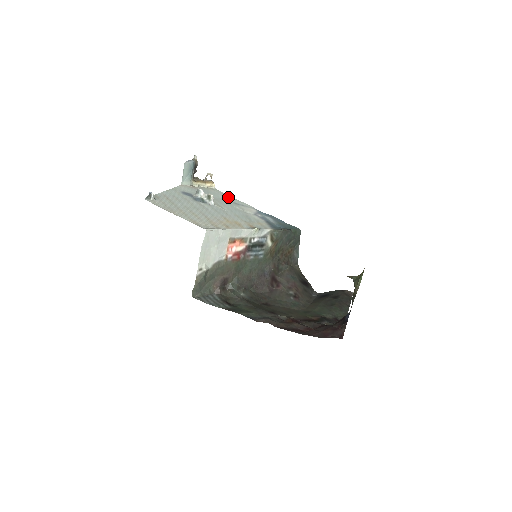
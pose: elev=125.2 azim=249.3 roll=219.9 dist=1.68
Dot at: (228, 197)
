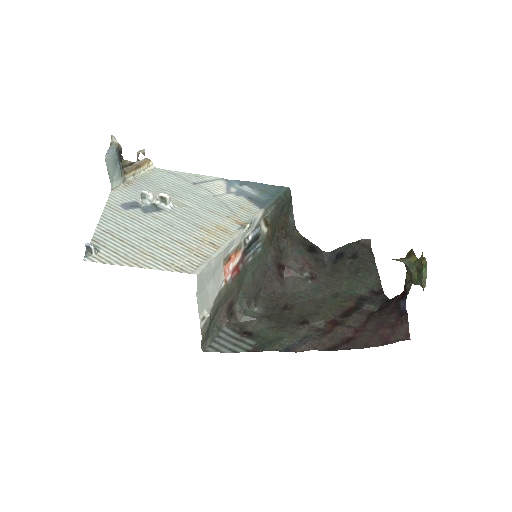
Dot at: (179, 176)
